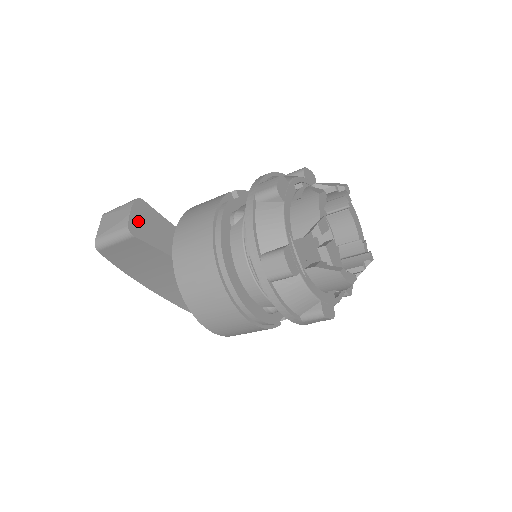
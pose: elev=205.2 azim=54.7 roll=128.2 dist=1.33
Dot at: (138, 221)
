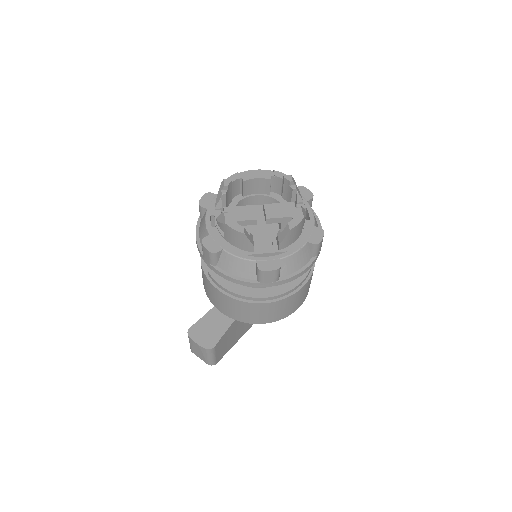
Dot at: (204, 339)
